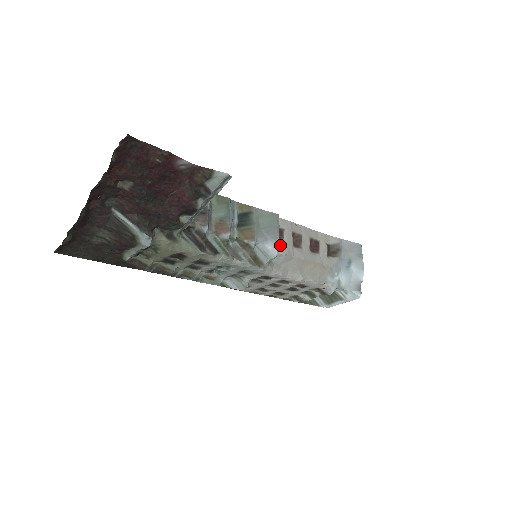
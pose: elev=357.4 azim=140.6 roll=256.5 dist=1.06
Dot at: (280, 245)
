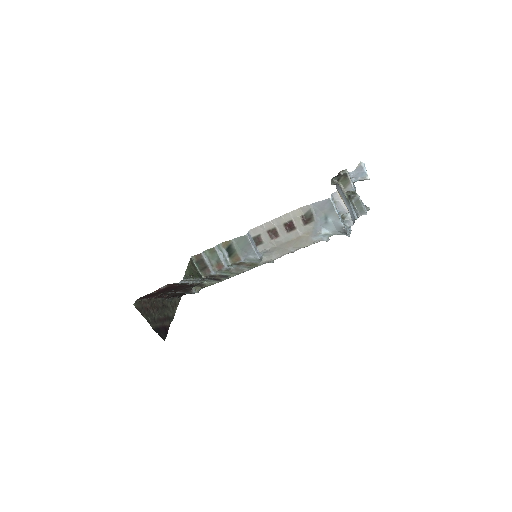
Dot at: (262, 246)
